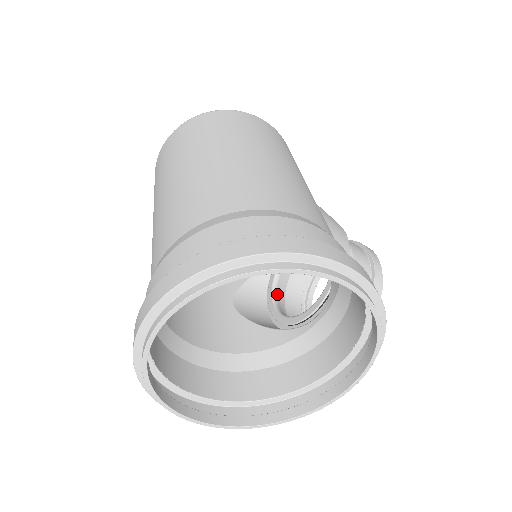
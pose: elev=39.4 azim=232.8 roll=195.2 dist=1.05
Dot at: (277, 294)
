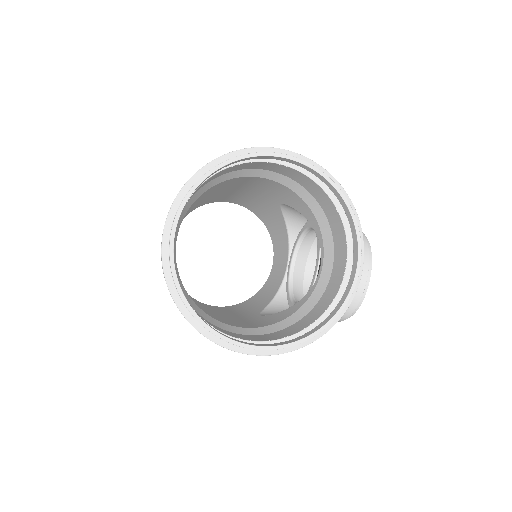
Dot at: (296, 301)
